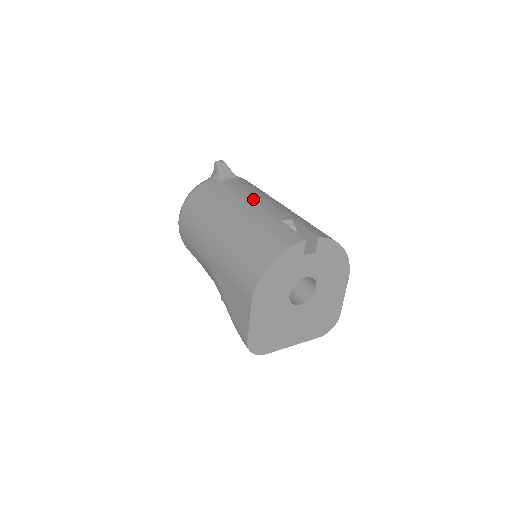
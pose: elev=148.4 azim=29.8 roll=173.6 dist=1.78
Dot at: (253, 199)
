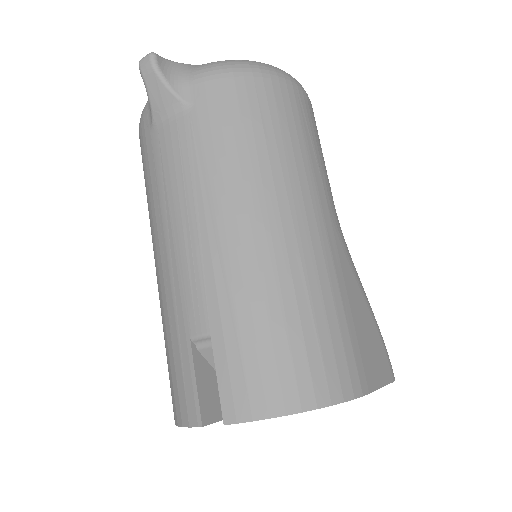
Dot at: (176, 230)
